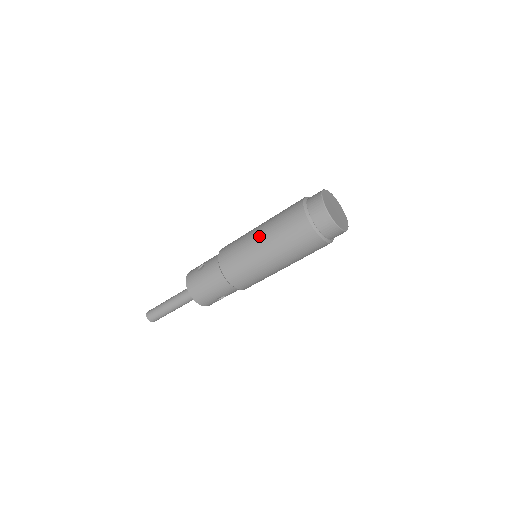
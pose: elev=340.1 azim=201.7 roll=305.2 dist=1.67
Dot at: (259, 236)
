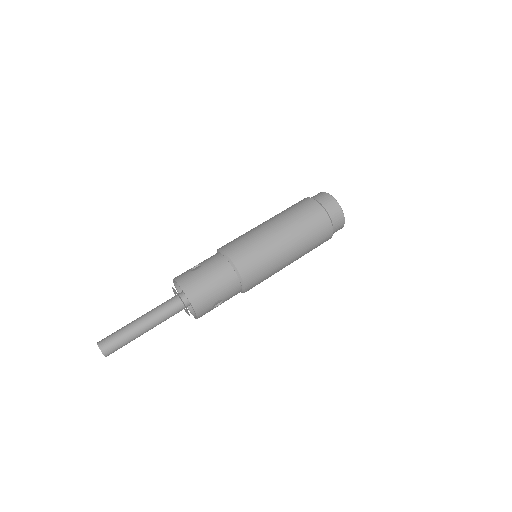
Dot at: (273, 225)
